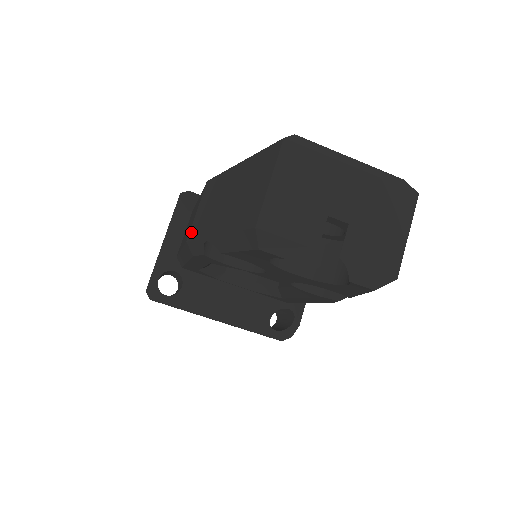
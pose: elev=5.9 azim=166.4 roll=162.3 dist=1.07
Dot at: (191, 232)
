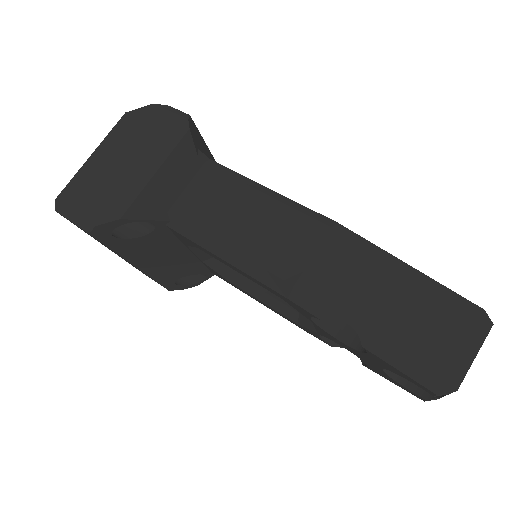
Dot at: (306, 282)
